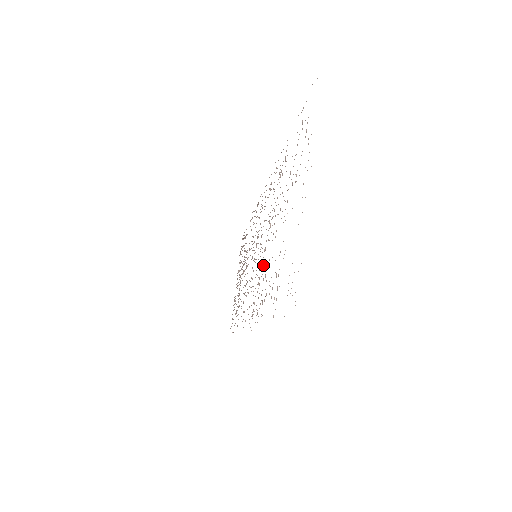
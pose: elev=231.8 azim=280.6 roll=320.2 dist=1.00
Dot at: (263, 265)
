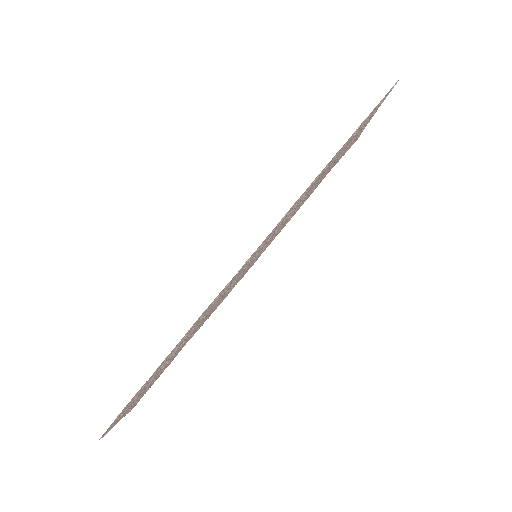
Dot at: occluded
